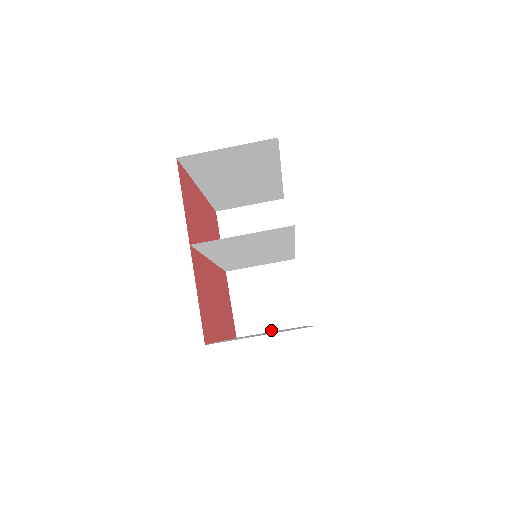
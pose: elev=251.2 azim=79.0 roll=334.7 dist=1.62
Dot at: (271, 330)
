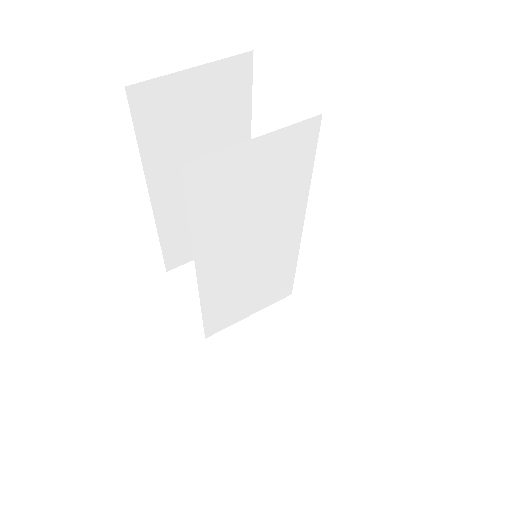
Dot at: (301, 395)
